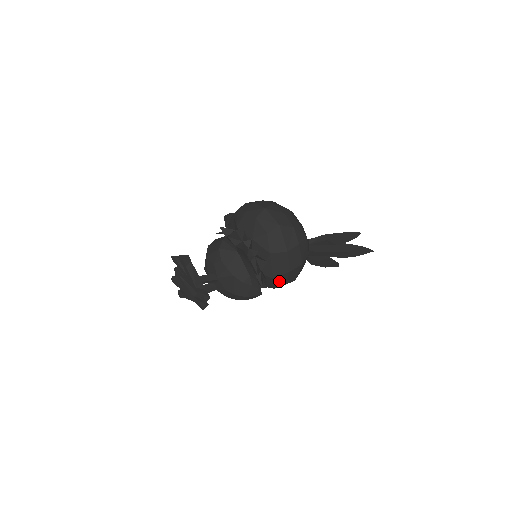
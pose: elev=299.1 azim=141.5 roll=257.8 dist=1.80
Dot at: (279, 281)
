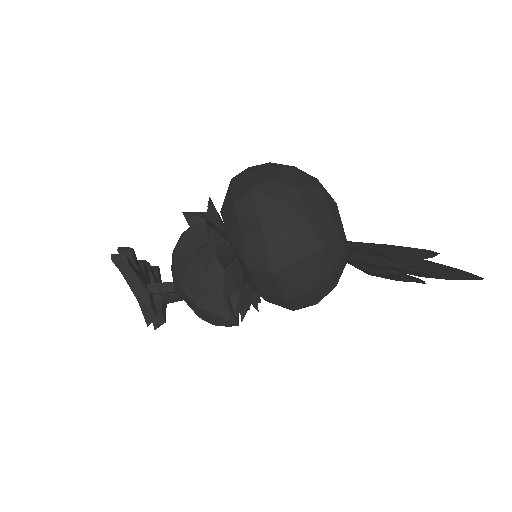
Dot at: (280, 305)
